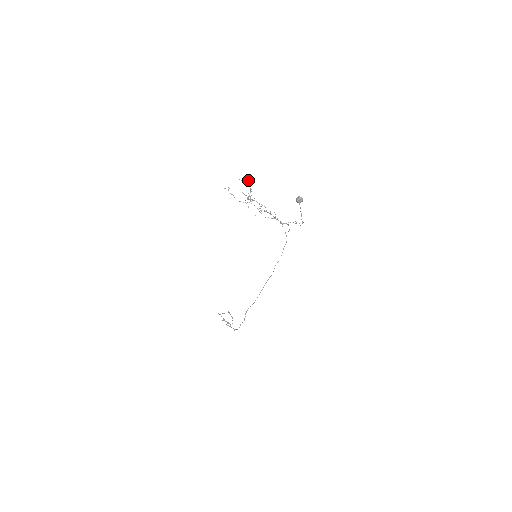
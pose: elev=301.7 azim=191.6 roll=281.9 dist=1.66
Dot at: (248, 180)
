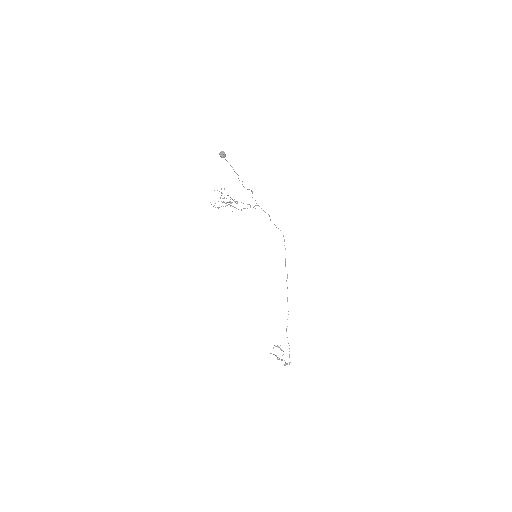
Dot at: (221, 189)
